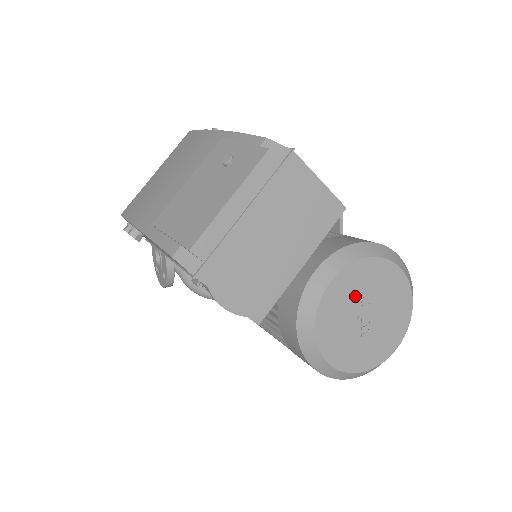
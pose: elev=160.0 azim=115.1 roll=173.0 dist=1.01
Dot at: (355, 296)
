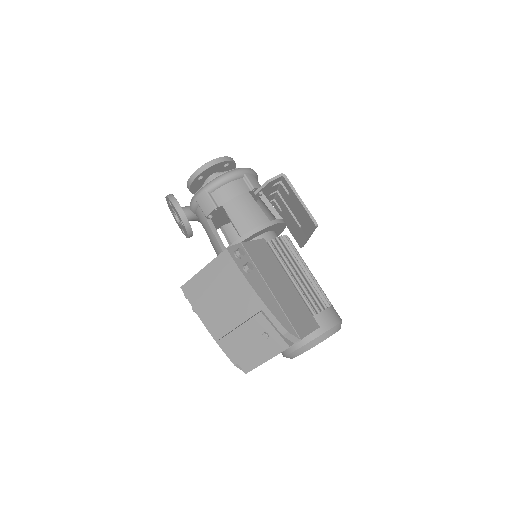
Dot at: occluded
